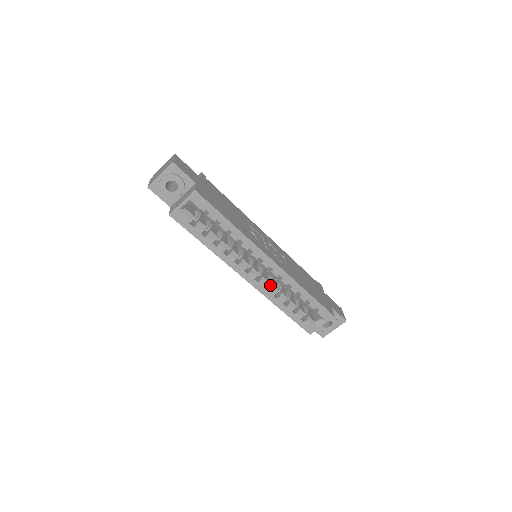
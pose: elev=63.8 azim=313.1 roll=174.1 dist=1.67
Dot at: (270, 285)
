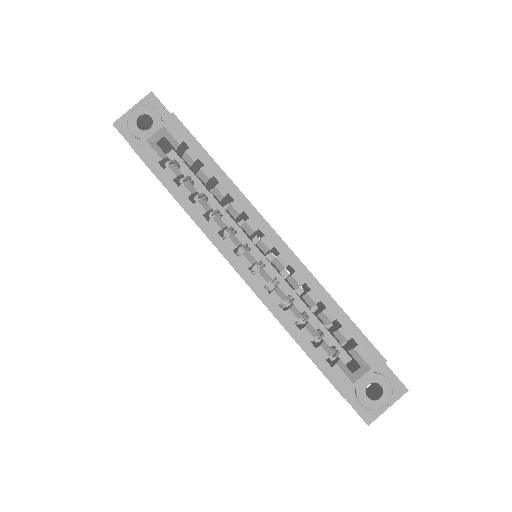
Dot at: occluded
